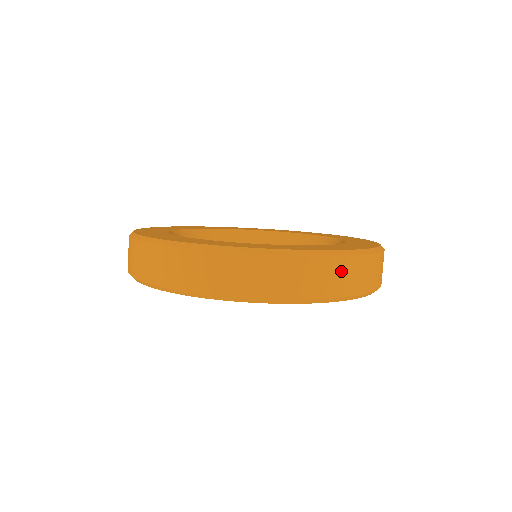
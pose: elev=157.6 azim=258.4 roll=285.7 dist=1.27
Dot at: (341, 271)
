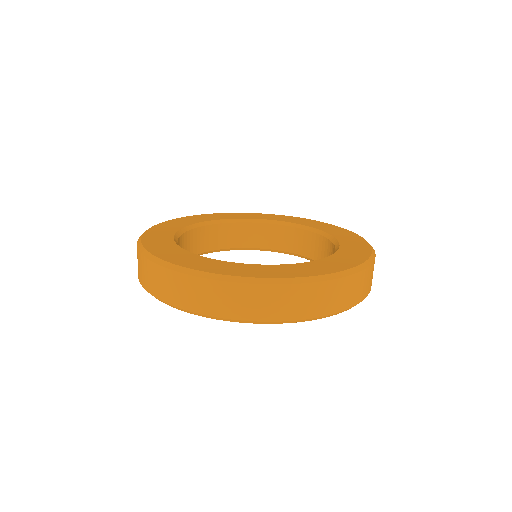
Dot at: (370, 275)
